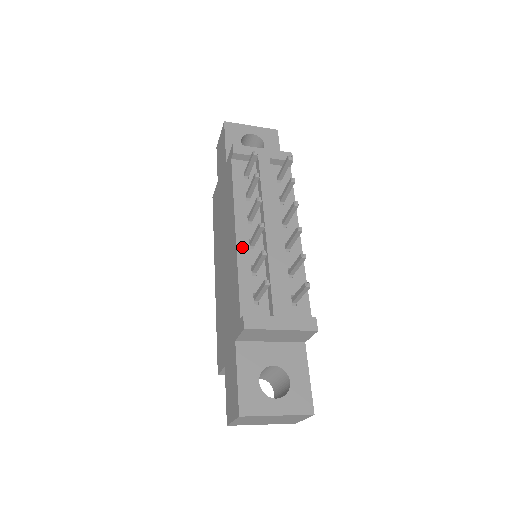
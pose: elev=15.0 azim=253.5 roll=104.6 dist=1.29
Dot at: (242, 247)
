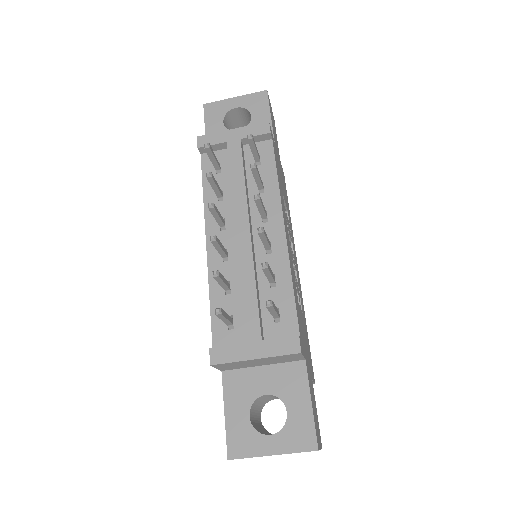
Dot at: (214, 261)
